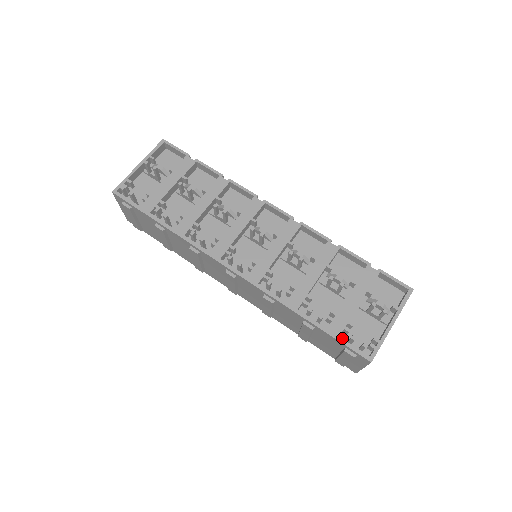
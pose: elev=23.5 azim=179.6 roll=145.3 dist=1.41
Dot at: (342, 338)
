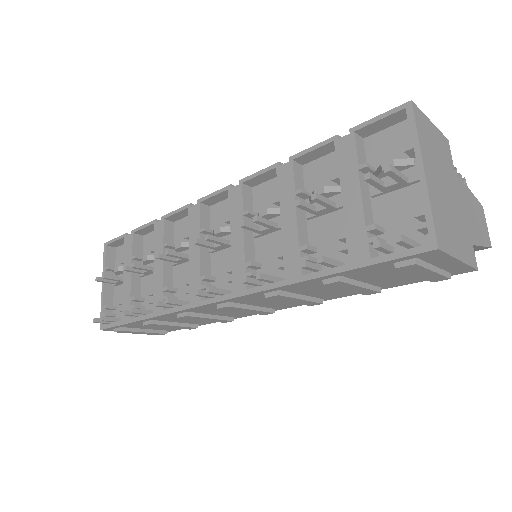
Dot at: (384, 254)
